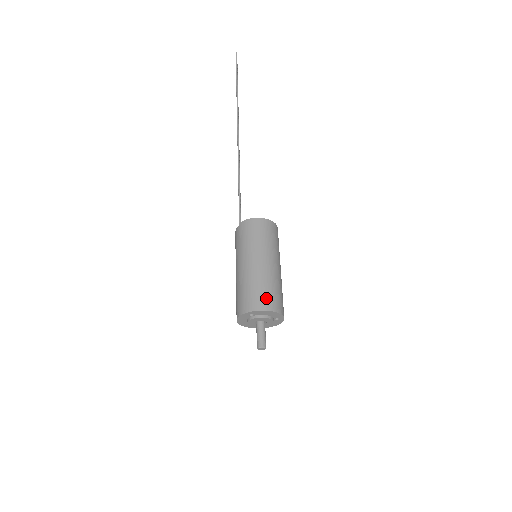
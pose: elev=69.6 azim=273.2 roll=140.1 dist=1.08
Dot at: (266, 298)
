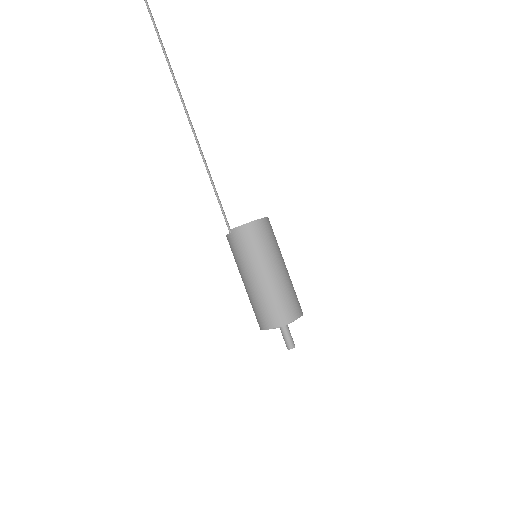
Dot at: (284, 311)
